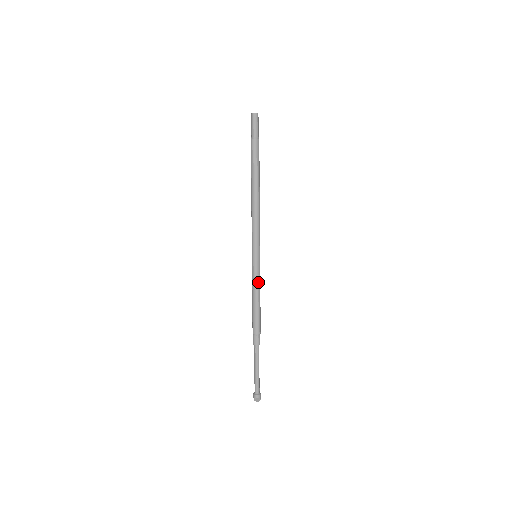
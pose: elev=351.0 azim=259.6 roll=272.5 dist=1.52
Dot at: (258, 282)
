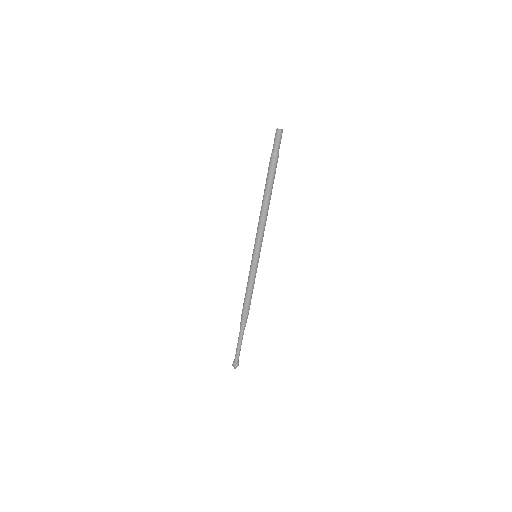
Dot at: (251, 278)
